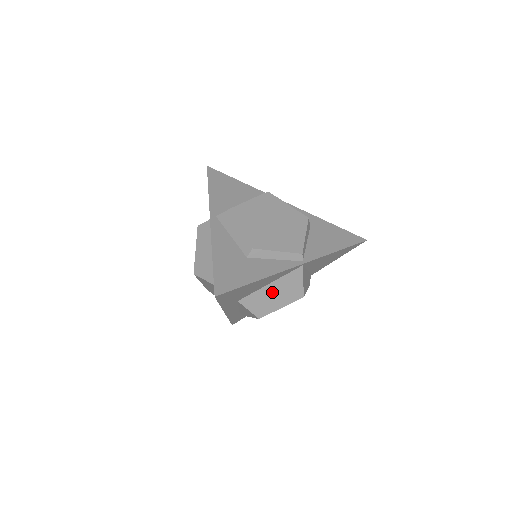
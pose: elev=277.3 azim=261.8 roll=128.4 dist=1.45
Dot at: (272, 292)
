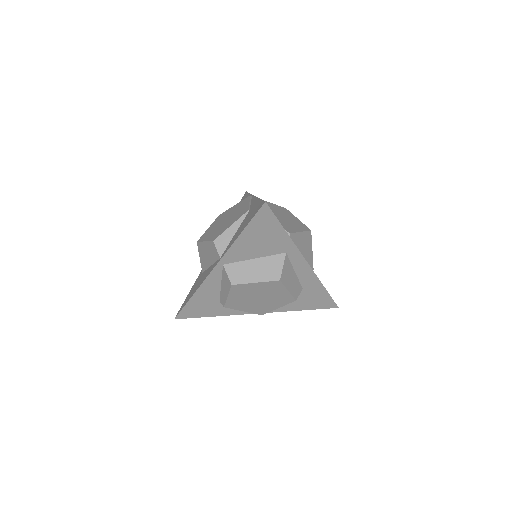
Dot at: occluded
